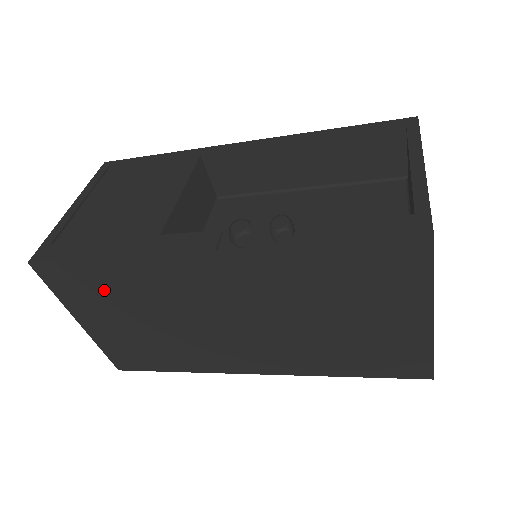
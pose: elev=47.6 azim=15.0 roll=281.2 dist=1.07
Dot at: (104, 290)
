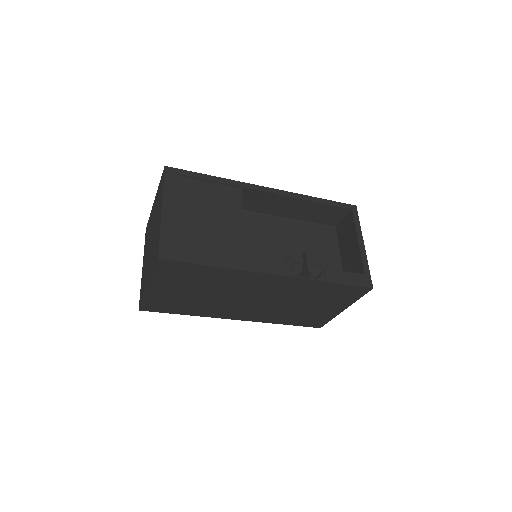
Dot at: (194, 278)
